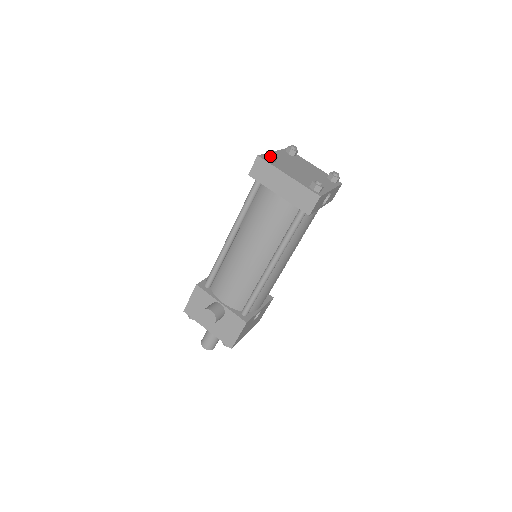
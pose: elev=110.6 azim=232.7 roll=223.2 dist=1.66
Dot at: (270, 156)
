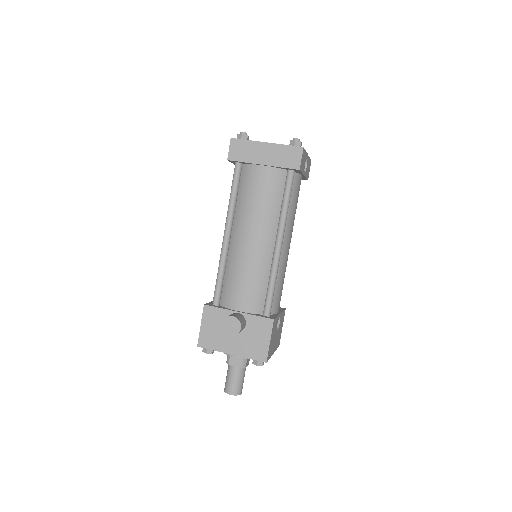
Dot at: (243, 135)
